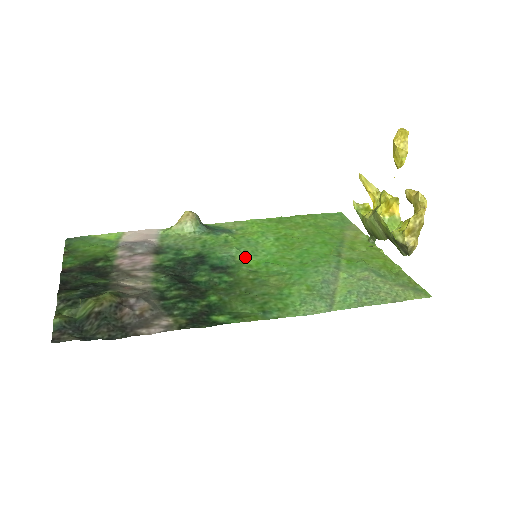
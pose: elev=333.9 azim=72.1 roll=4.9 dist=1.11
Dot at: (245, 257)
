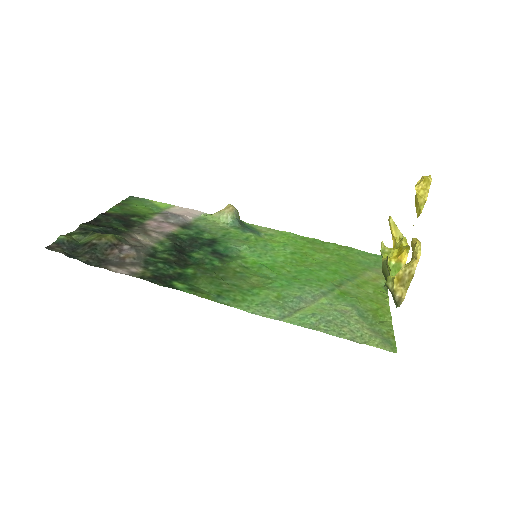
Dot at: (249, 255)
